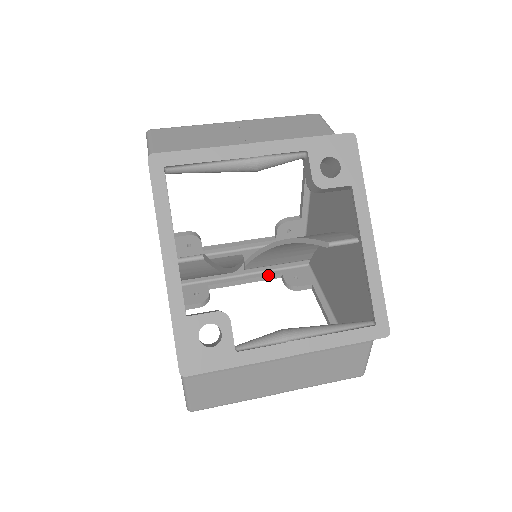
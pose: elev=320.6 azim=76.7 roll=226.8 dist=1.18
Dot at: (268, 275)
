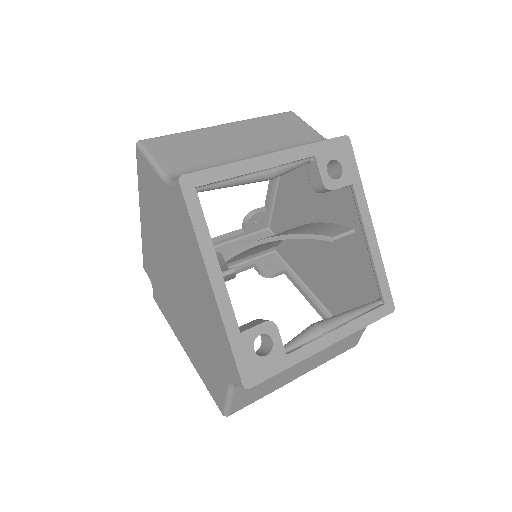
Dot at: (243, 267)
